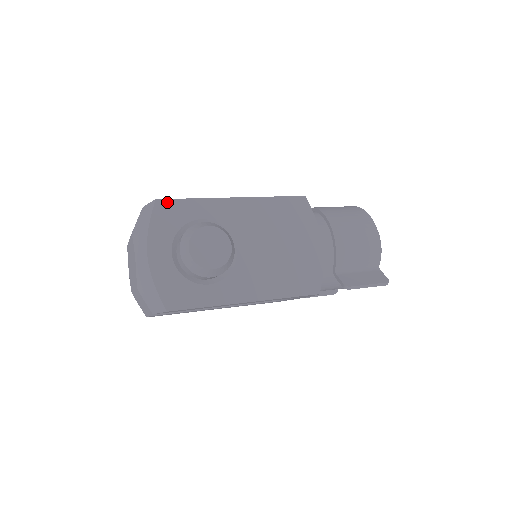
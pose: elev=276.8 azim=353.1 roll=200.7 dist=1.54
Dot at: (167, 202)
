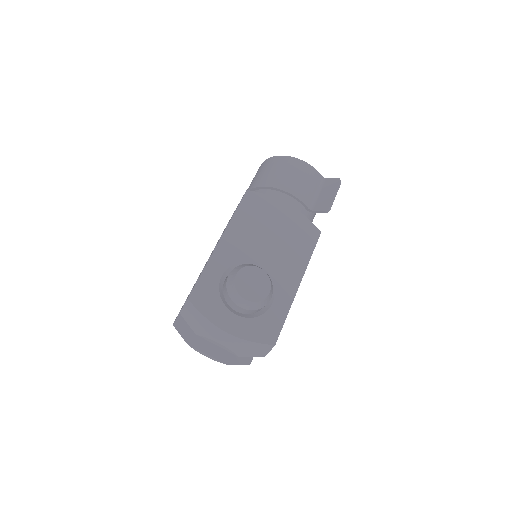
Dot at: (194, 292)
